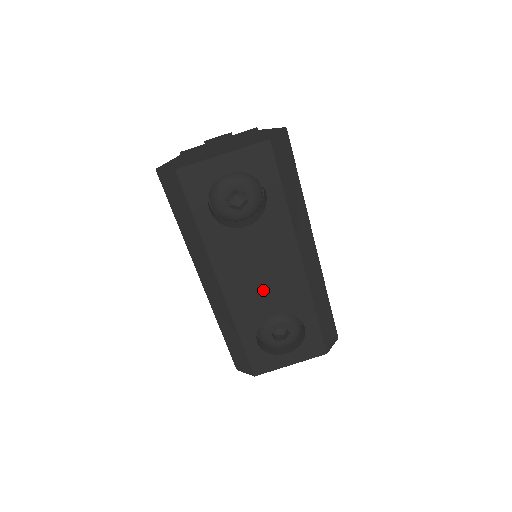
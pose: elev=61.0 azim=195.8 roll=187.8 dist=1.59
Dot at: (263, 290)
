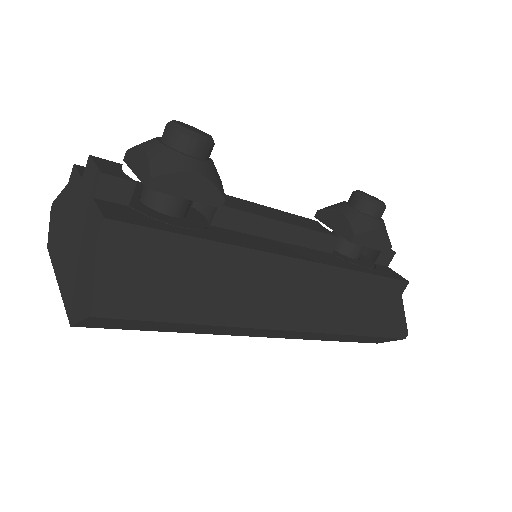
Dot at: occluded
